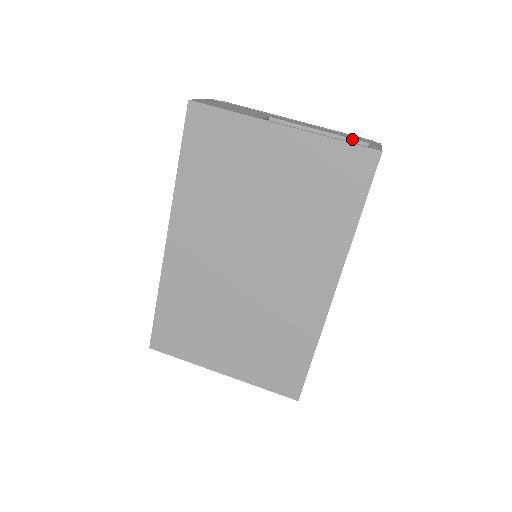
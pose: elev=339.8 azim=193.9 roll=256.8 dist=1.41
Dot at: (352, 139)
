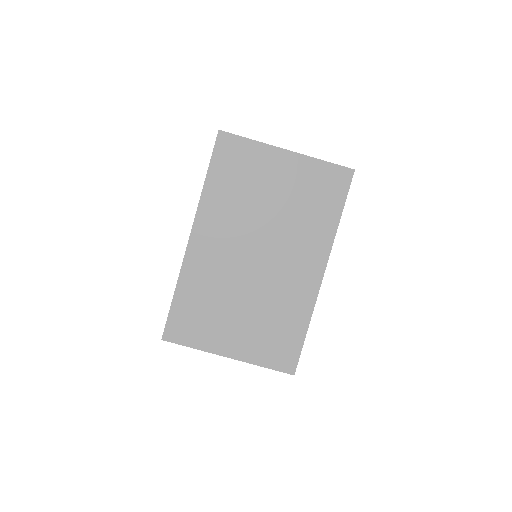
Dot at: occluded
